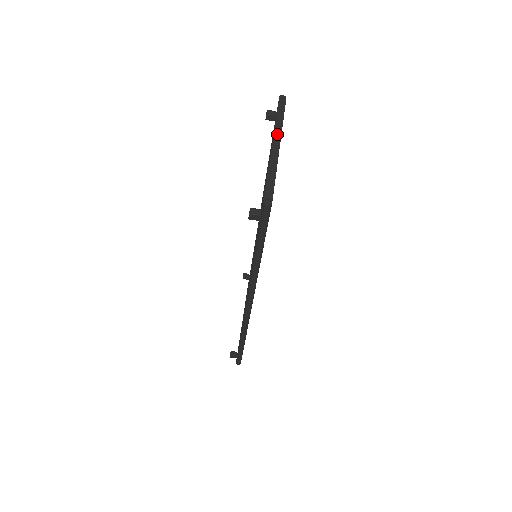
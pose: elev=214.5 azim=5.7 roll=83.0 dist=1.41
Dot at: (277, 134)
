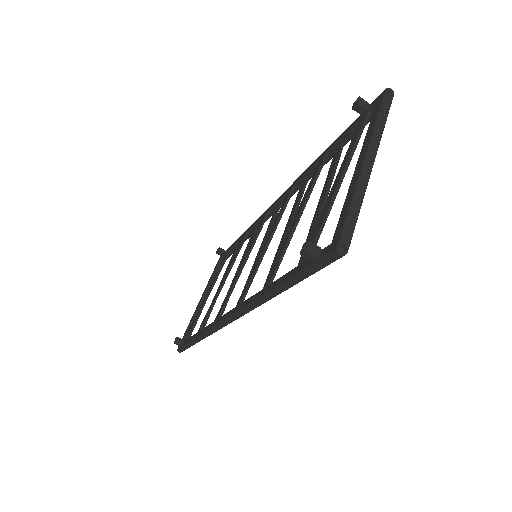
Dot at: (373, 146)
